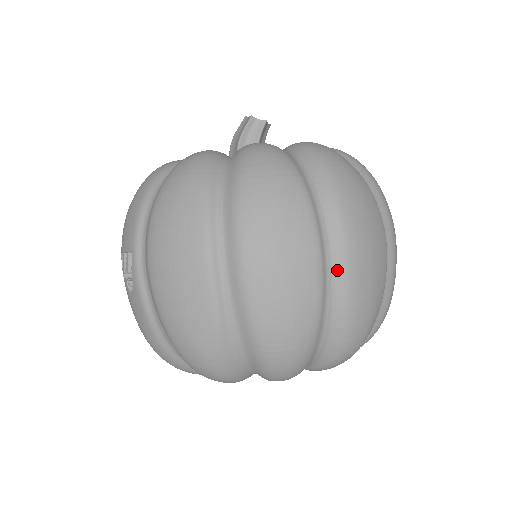
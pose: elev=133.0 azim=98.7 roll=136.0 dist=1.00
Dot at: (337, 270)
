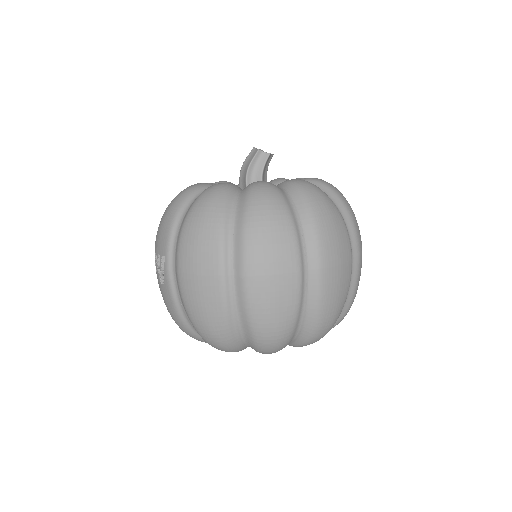
Dot at: (312, 283)
